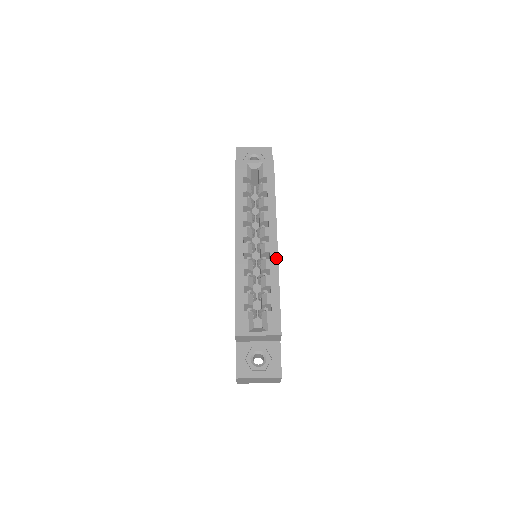
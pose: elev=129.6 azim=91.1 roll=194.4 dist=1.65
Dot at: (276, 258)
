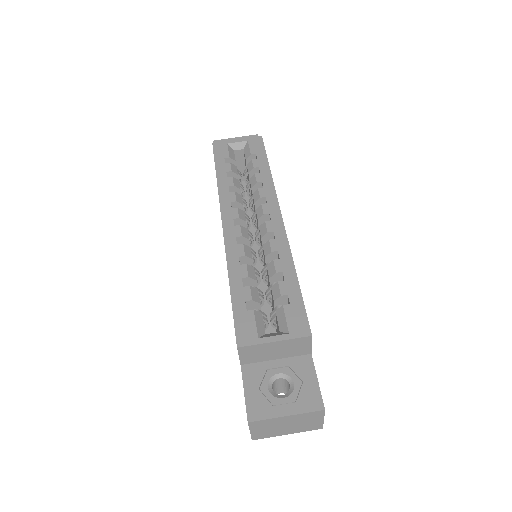
Dot at: (284, 237)
